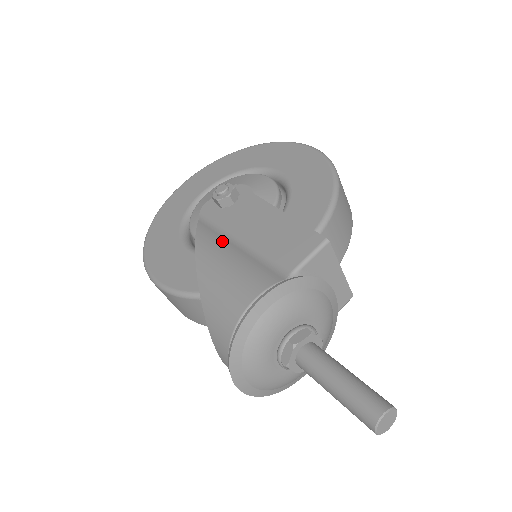
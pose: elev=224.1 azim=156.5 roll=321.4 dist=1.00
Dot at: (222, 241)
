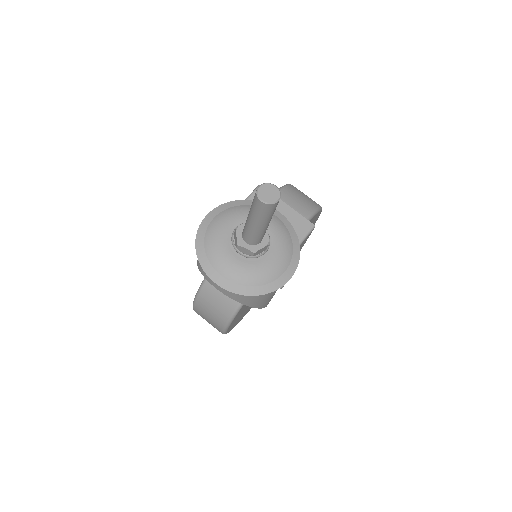
Dot at: occluded
